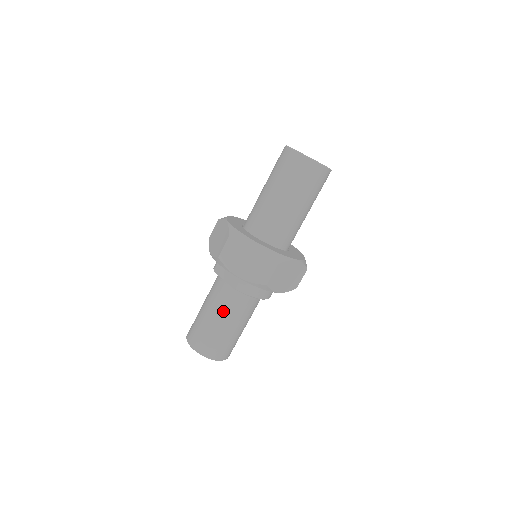
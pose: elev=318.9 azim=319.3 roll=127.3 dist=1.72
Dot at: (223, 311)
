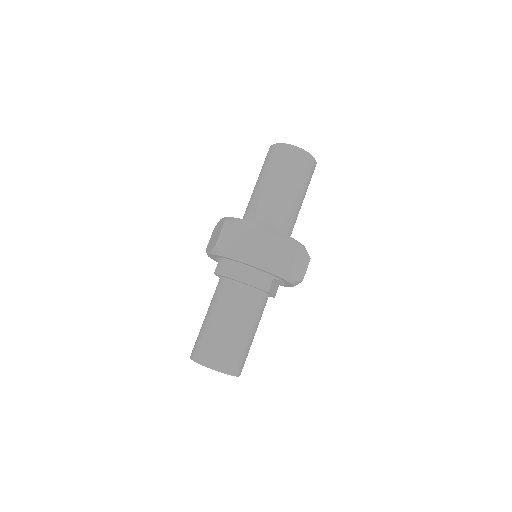
Dot at: (210, 304)
